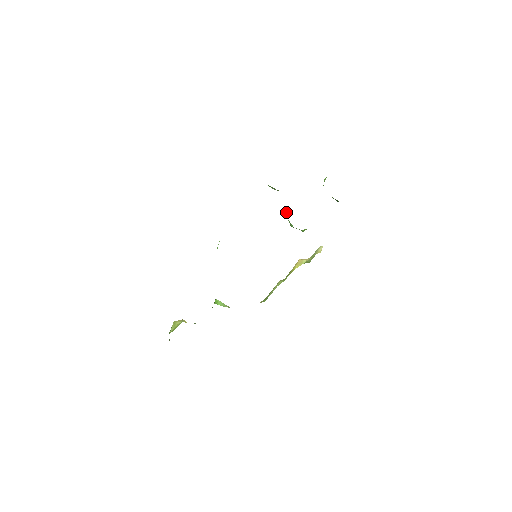
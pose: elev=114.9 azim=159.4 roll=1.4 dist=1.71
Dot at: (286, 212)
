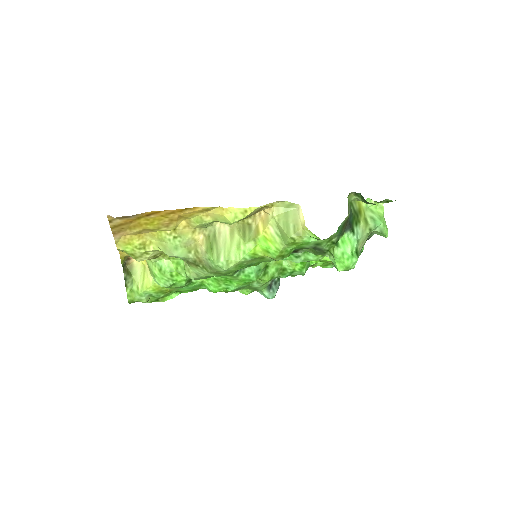
Dot at: occluded
